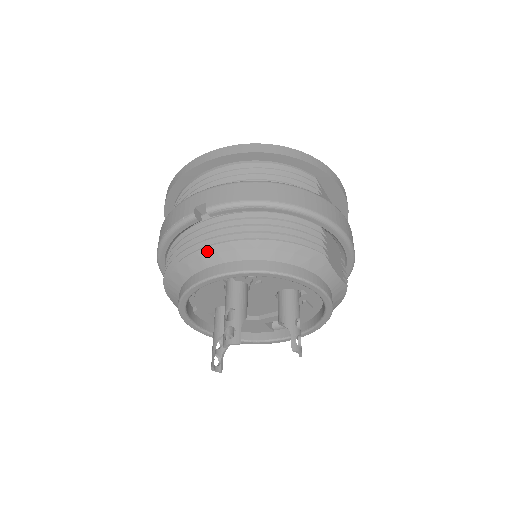
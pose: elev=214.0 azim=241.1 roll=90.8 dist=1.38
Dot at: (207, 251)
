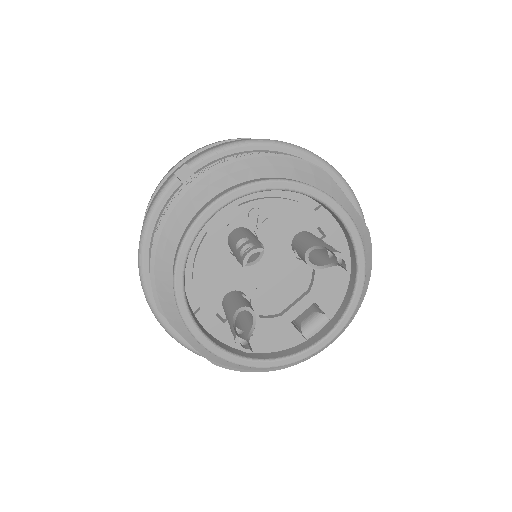
Dot at: (196, 189)
